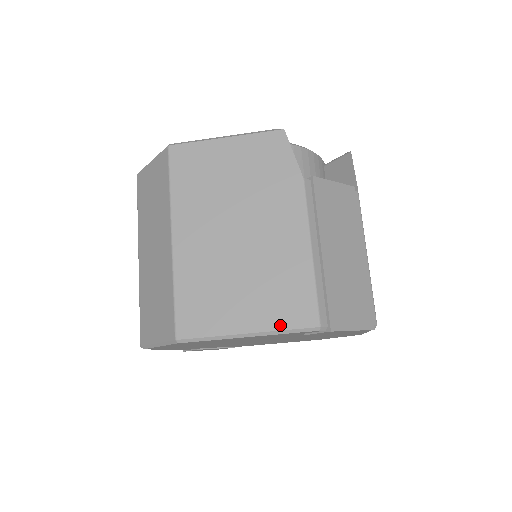
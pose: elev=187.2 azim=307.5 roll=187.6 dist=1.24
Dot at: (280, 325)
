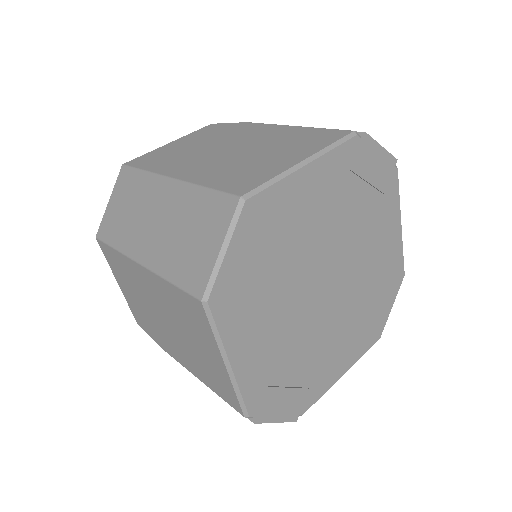
Dot at: (323, 145)
